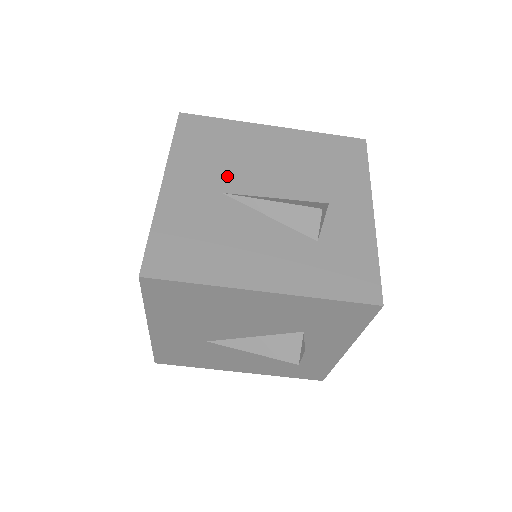
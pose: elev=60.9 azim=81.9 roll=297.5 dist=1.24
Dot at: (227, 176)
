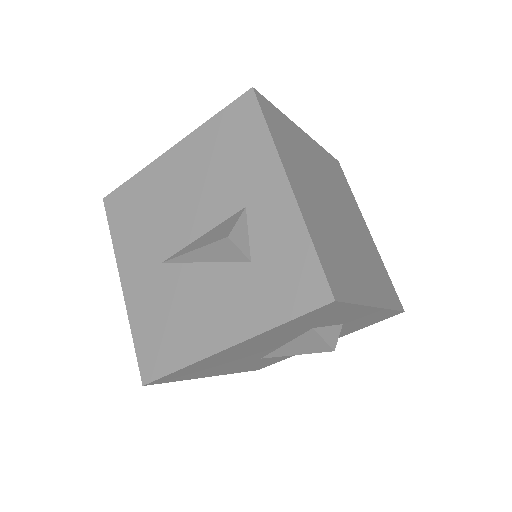
Dot at: (158, 241)
